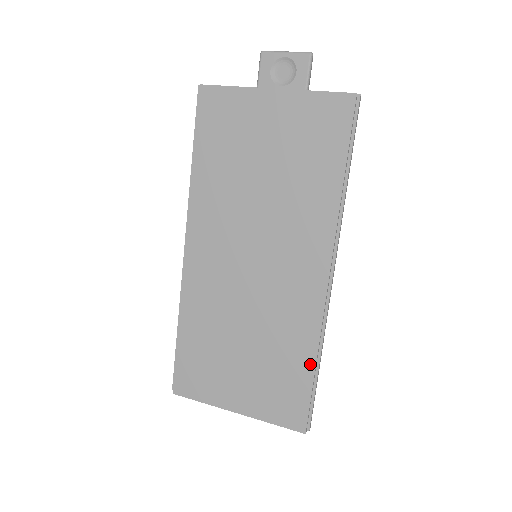
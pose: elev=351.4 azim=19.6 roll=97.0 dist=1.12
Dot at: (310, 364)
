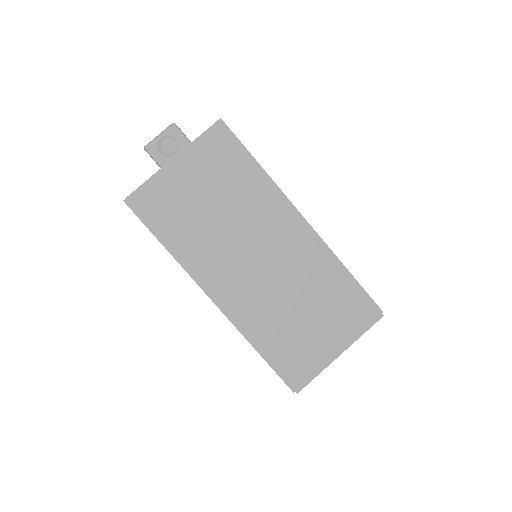
Dot at: (345, 276)
